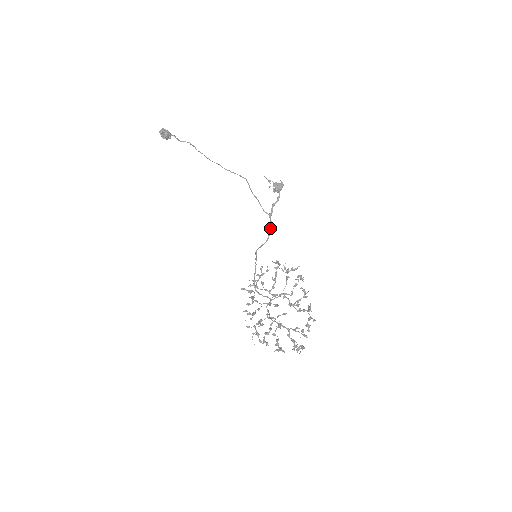
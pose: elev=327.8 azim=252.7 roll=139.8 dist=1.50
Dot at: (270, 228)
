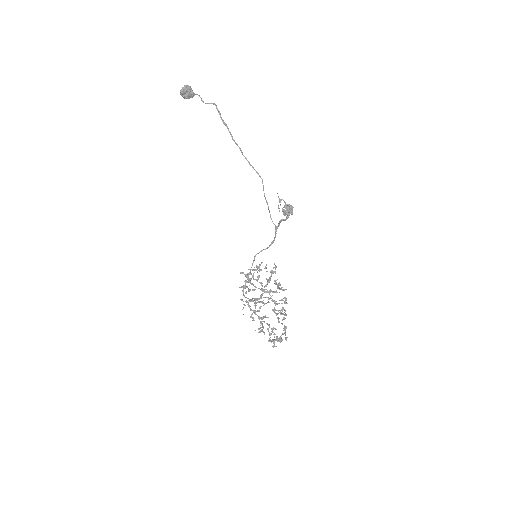
Dot at: (274, 238)
